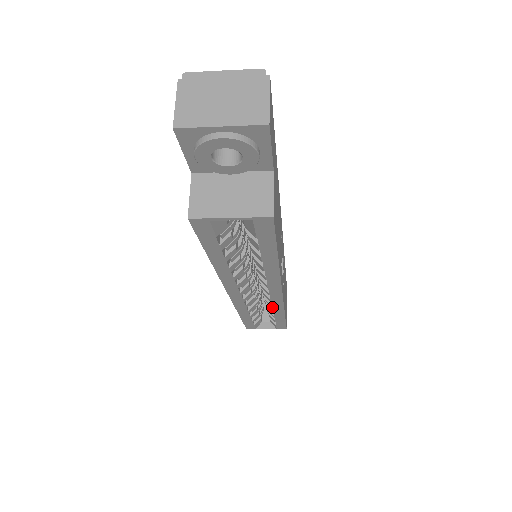
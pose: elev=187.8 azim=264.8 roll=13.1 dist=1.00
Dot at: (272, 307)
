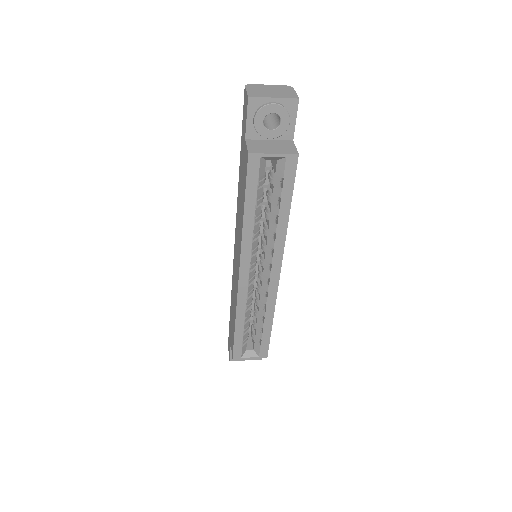
Dot at: (266, 304)
